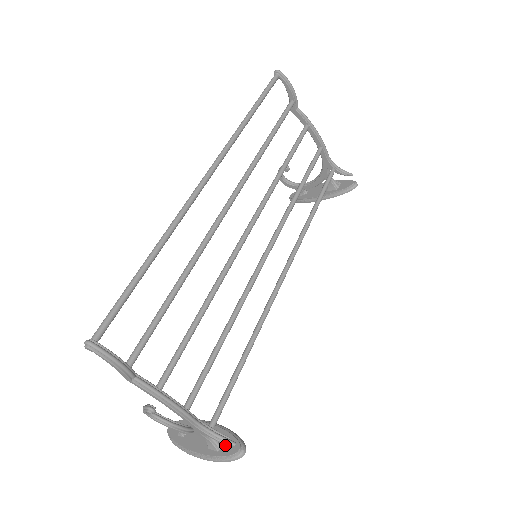
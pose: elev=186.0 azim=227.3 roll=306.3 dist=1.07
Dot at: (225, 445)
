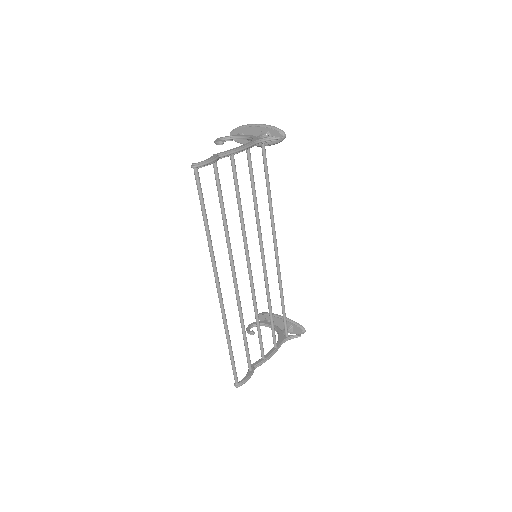
Dot at: (294, 330)
